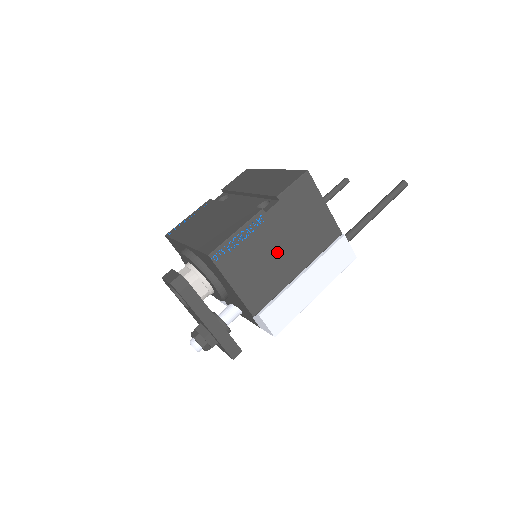
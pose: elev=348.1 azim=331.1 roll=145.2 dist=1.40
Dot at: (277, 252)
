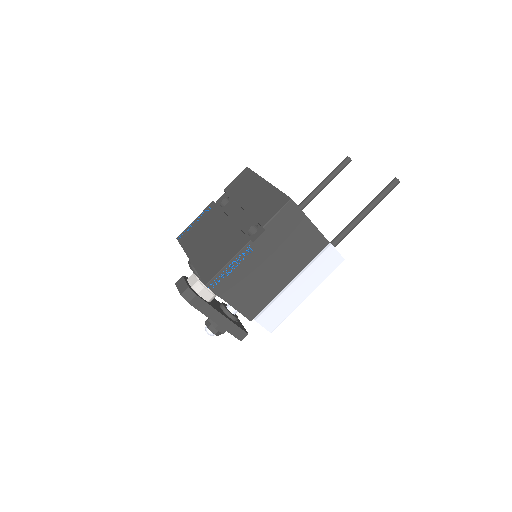
Dot at: (267, 270)
